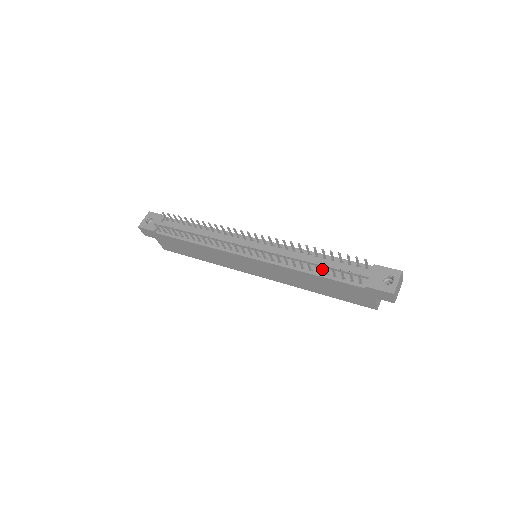
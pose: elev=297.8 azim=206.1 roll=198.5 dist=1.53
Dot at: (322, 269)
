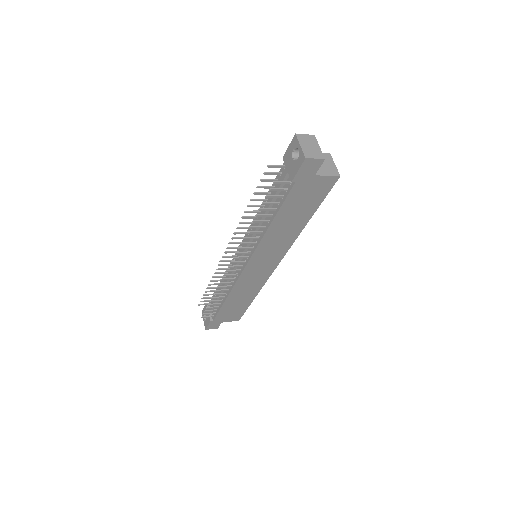
Dot at: occluded
